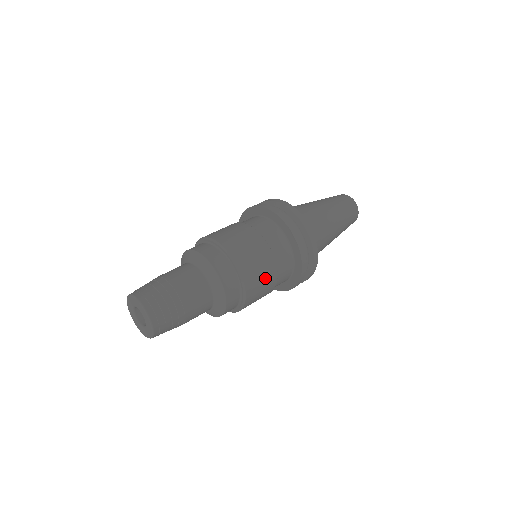
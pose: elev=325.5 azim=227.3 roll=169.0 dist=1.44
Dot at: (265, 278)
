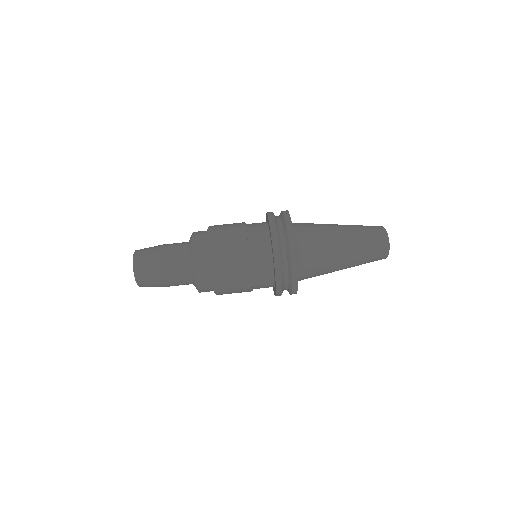
Dot at: (237, 283)
